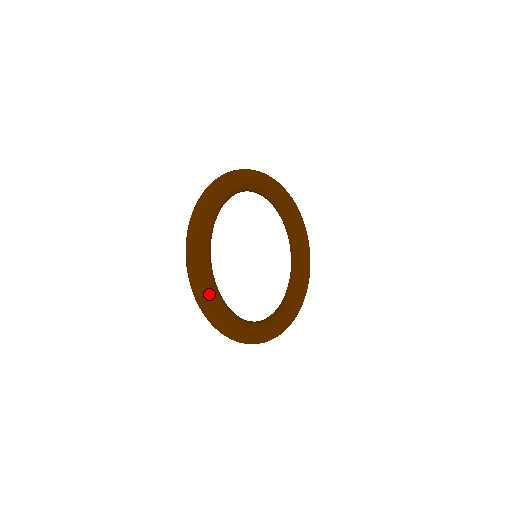
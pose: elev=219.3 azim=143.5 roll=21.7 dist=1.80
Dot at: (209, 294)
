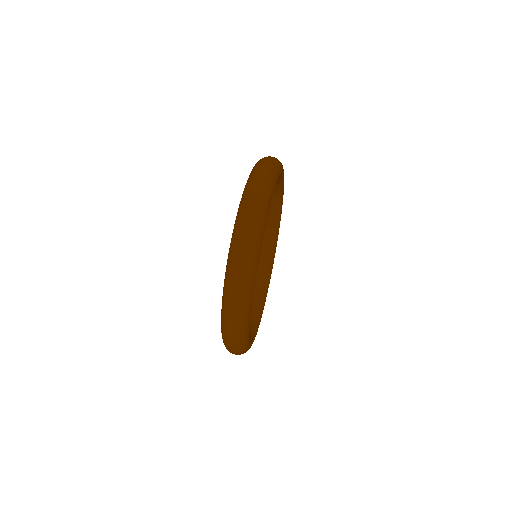
Dot at: (246, 346)
